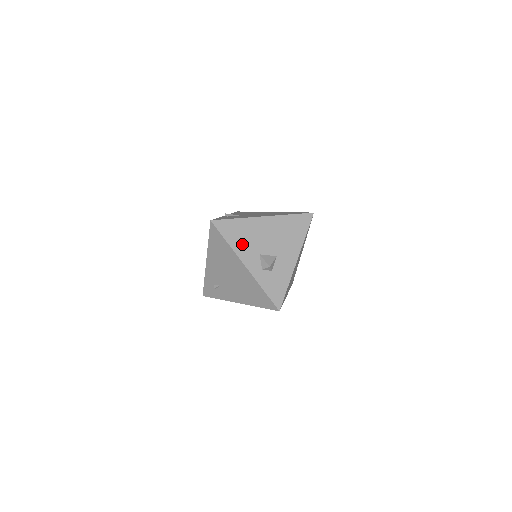
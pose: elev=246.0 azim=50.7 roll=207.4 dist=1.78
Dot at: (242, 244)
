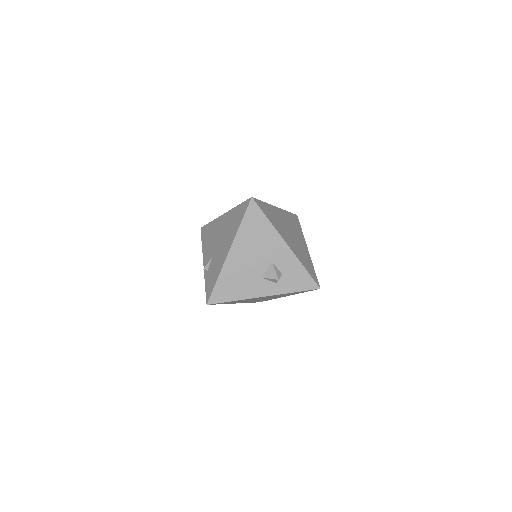
Dot at: (243, 288)
